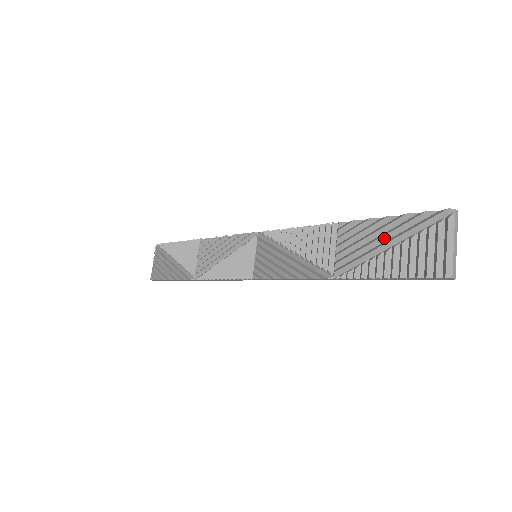
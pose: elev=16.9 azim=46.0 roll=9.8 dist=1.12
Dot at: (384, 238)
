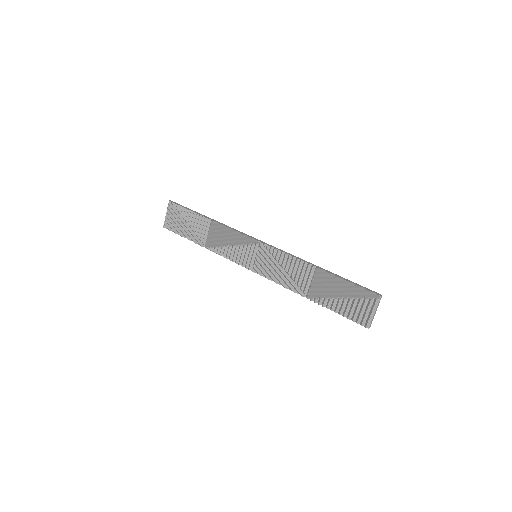
Dot at: (341, 291)
